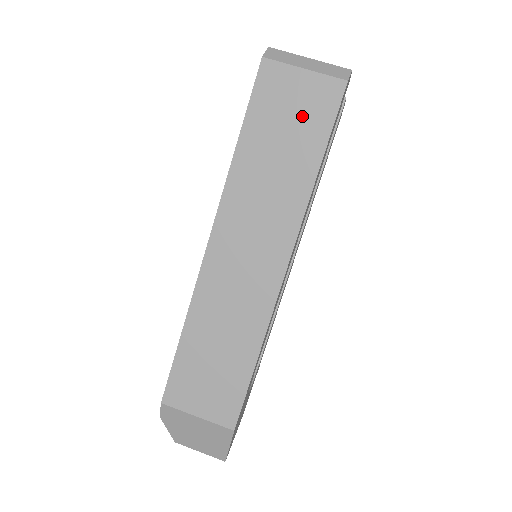
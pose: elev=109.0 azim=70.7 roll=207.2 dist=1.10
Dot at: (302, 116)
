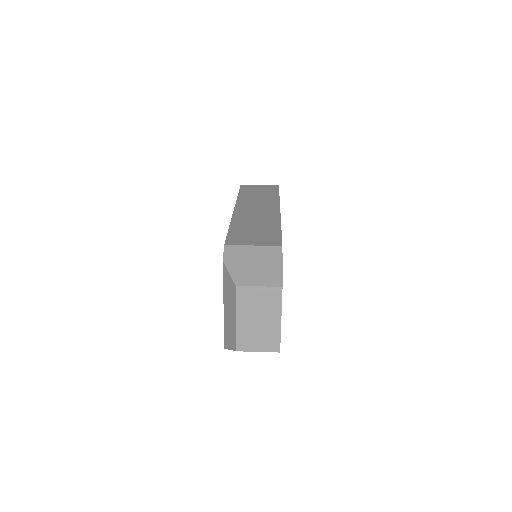
Dot at: (264, 190)
